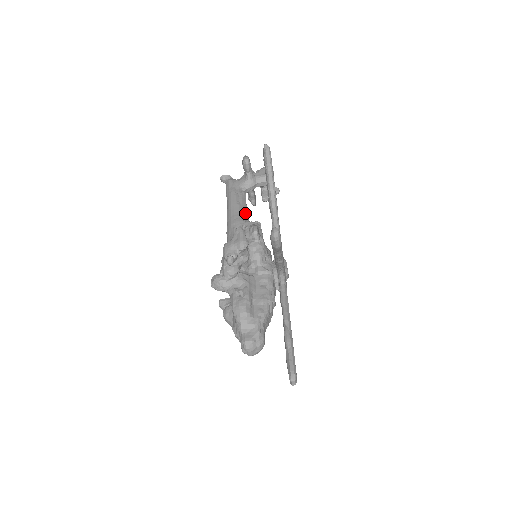
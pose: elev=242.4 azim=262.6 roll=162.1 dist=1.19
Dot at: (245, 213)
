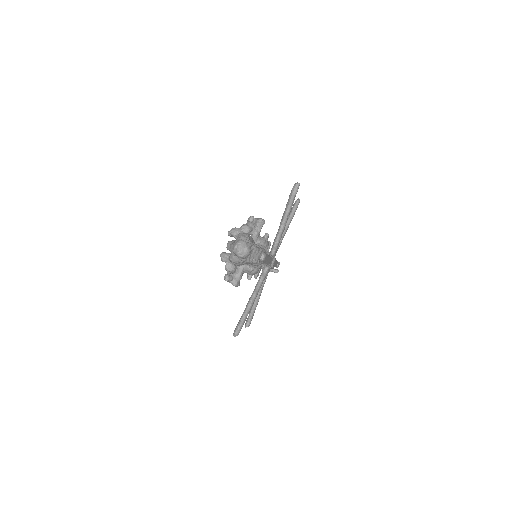
Dot at: occluded
